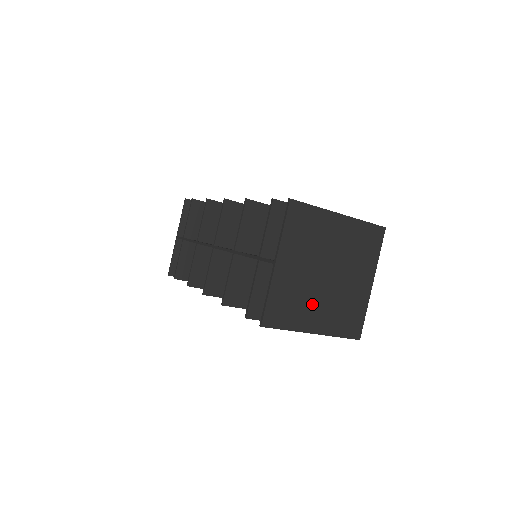
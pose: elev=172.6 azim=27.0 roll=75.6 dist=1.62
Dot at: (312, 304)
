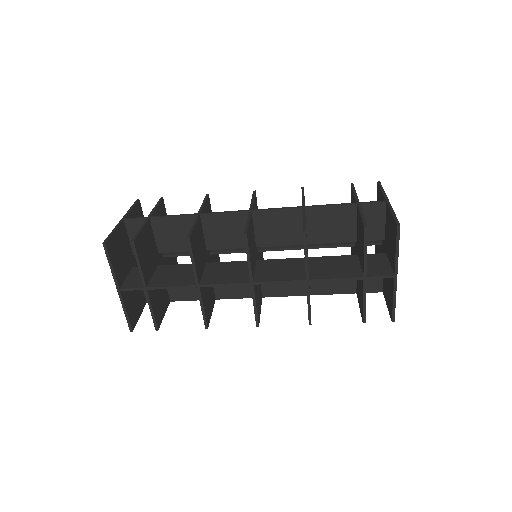
Dot at: occluded
